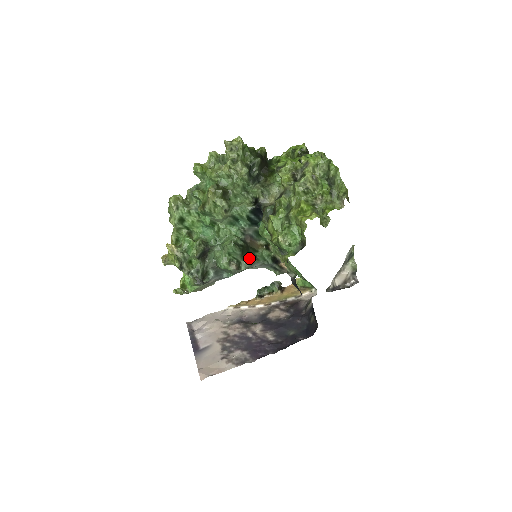
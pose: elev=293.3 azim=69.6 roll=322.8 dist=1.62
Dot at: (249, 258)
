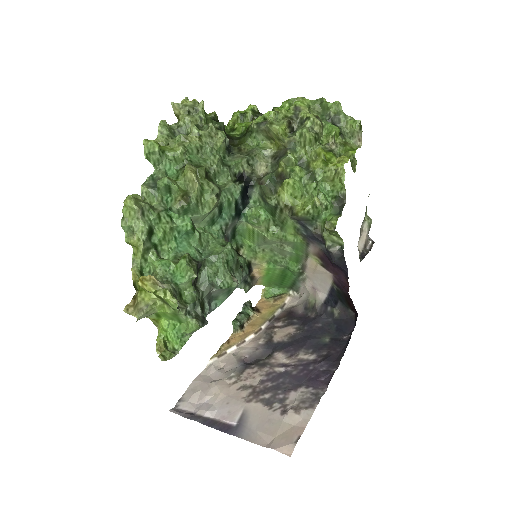
Dot at: (239, 267)
